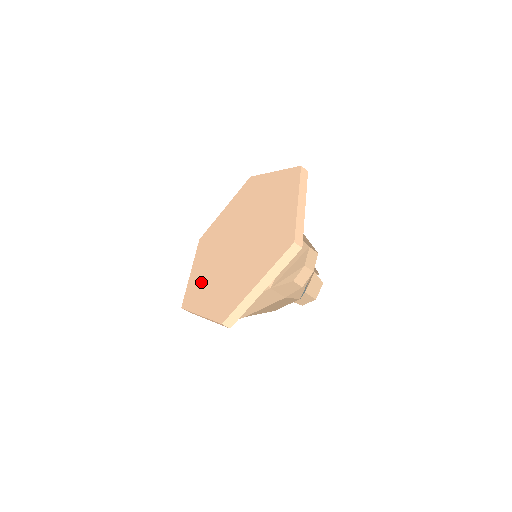
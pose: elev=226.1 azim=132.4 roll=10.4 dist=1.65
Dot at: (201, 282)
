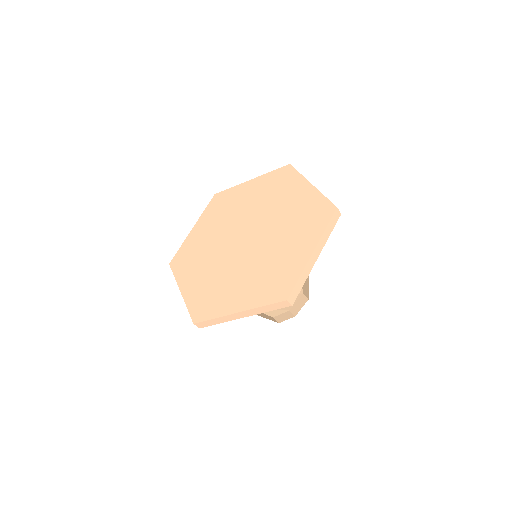
Dot at: (196, 253)
